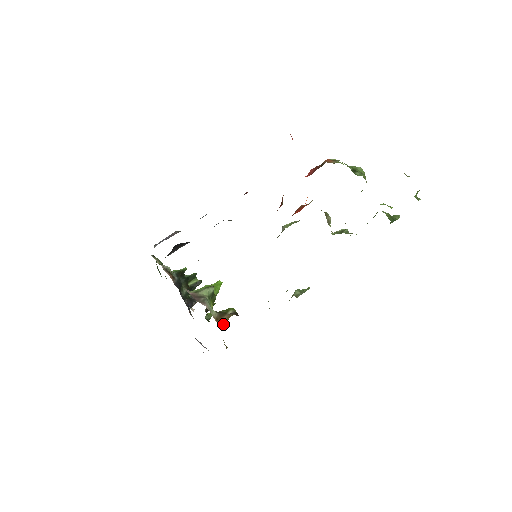
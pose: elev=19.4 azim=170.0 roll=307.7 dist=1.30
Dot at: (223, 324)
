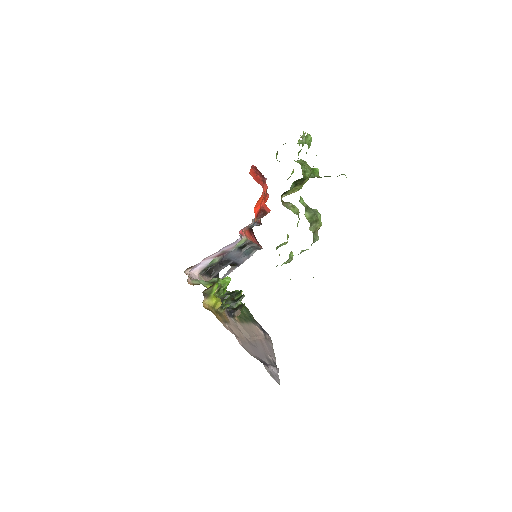
Dot at: occluded
